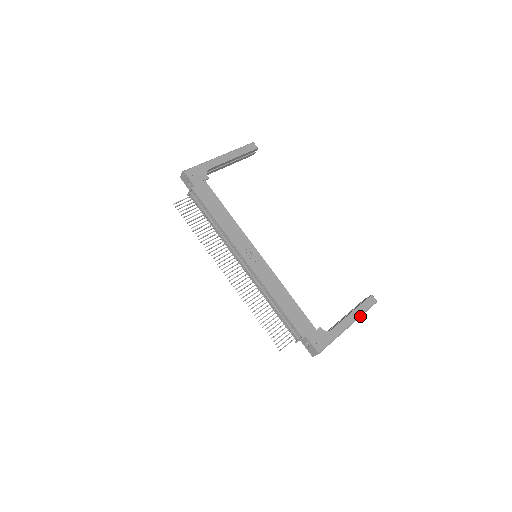
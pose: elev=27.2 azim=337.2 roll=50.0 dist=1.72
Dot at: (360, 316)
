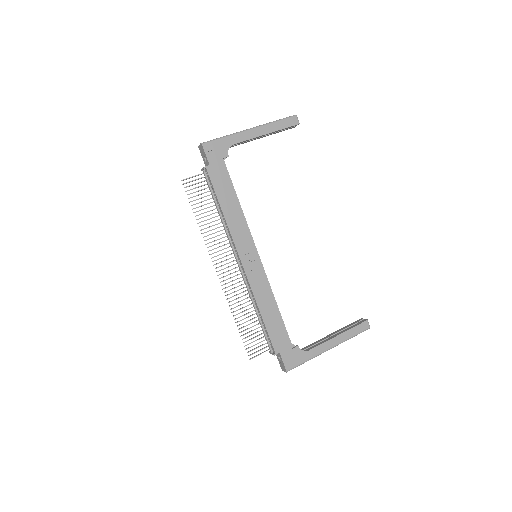
Dot at: occluded
